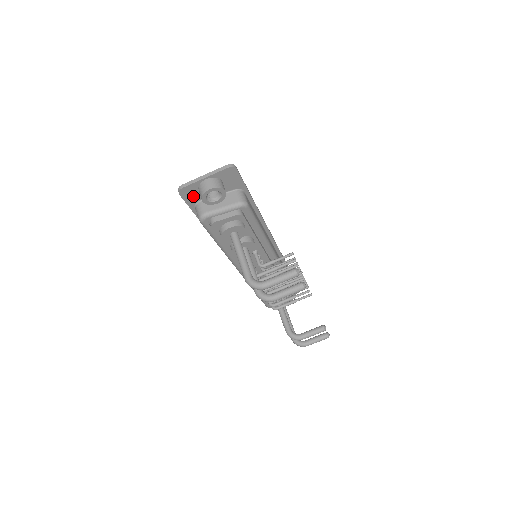
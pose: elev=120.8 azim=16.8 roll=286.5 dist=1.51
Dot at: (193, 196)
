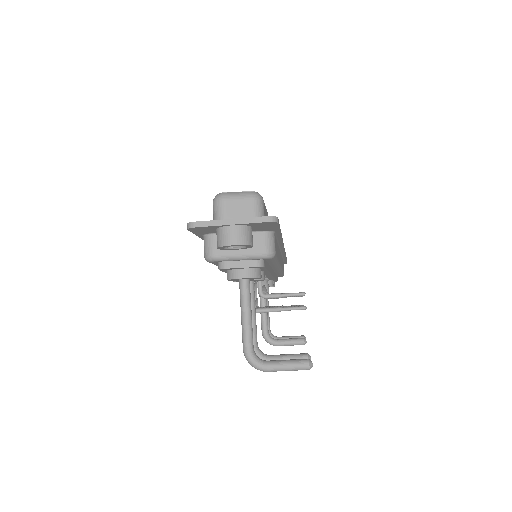
Dot at: (206, 231)
